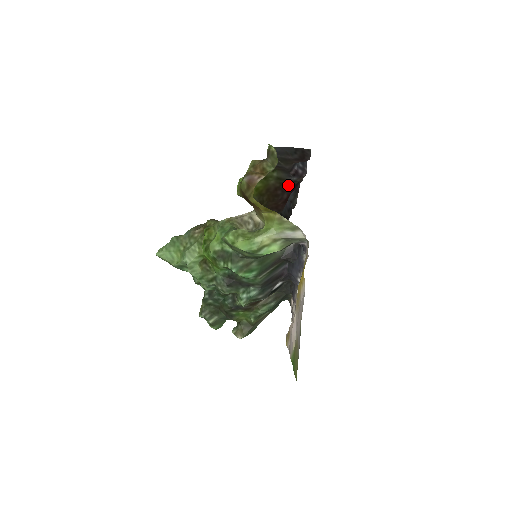
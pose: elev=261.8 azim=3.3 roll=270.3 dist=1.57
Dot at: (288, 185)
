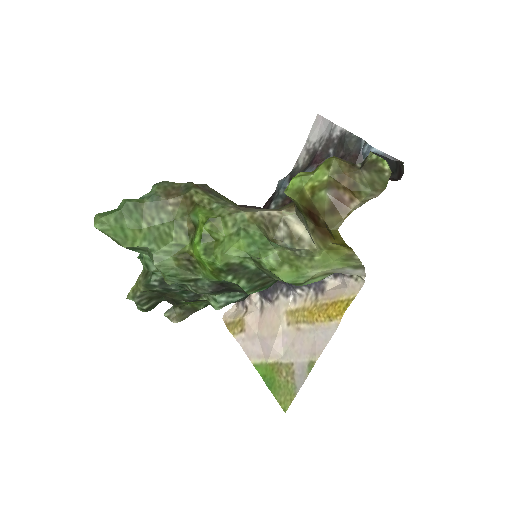
Dot at: occluded
